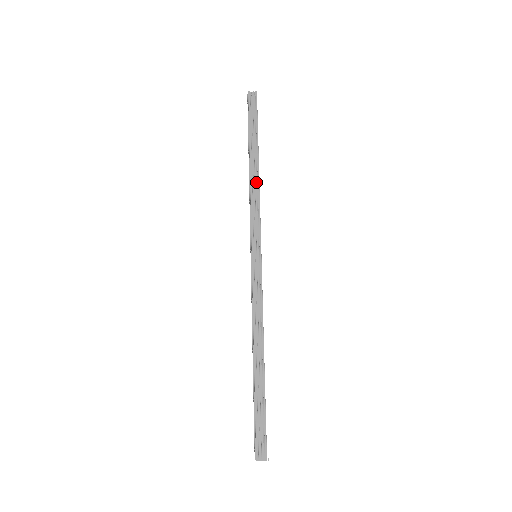
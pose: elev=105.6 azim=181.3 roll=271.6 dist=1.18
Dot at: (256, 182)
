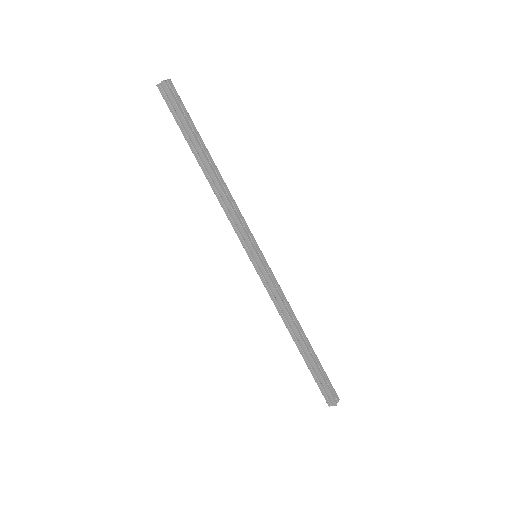
Dot at: (224, 185)
